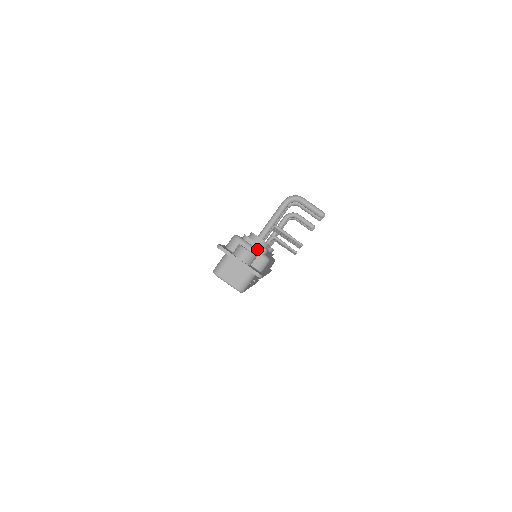
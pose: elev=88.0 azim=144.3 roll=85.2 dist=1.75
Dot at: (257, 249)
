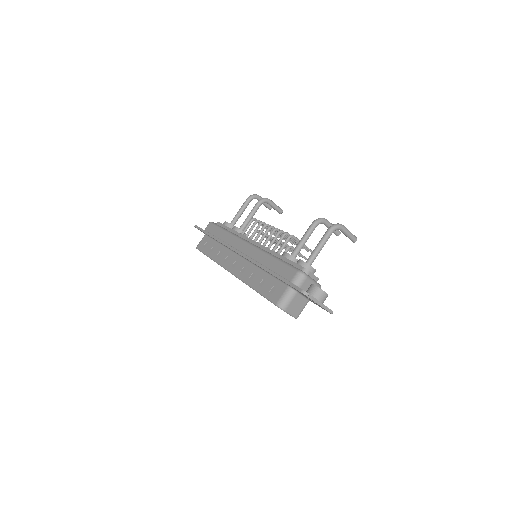
Dot at: (315, 281)
